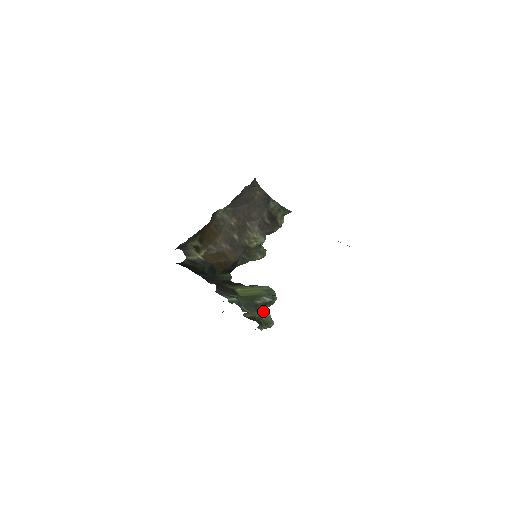
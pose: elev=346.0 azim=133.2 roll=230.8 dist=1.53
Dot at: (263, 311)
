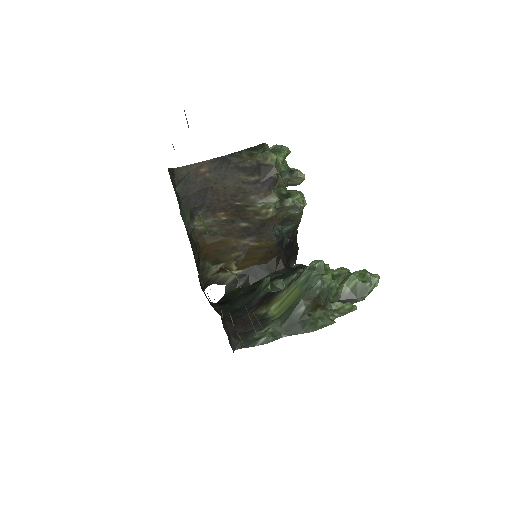
Dot at: (345, 281)
